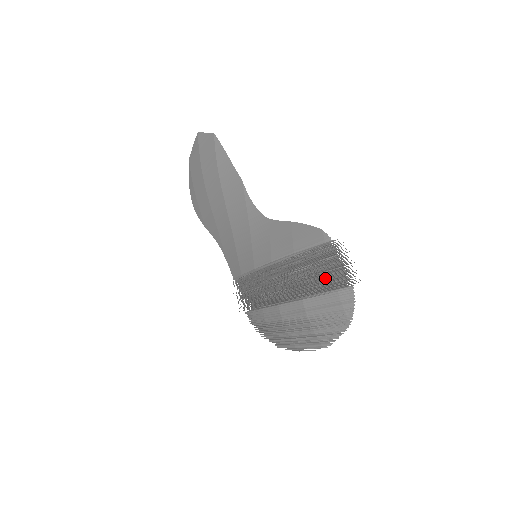
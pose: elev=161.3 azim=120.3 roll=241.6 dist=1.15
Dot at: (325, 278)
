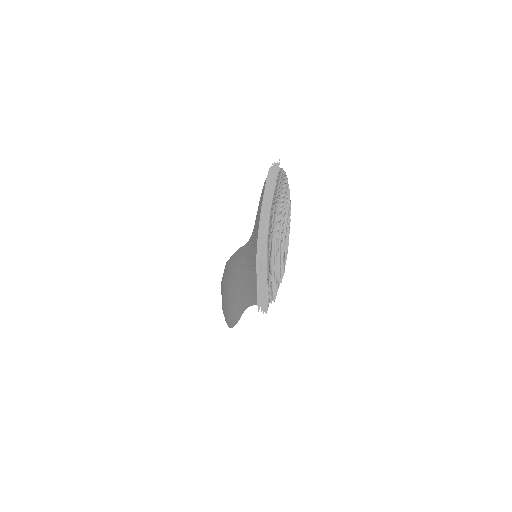
Dot at: (272, 186)
